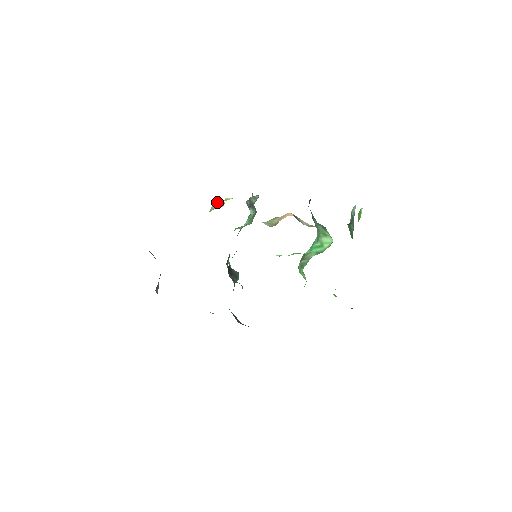
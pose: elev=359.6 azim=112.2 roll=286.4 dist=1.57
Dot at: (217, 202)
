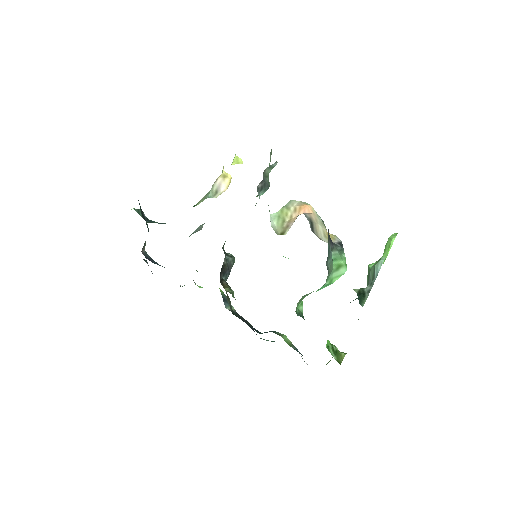
Dot at: occluded
